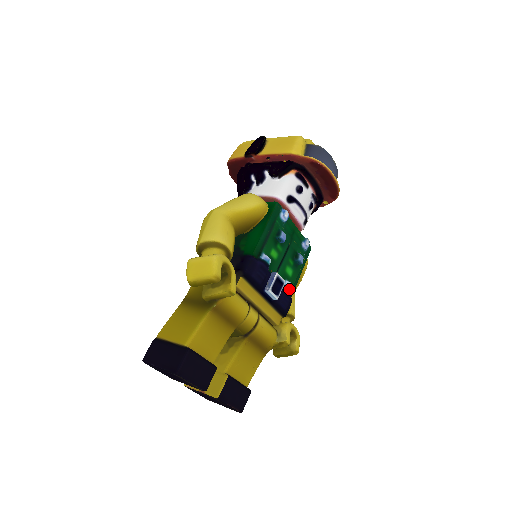
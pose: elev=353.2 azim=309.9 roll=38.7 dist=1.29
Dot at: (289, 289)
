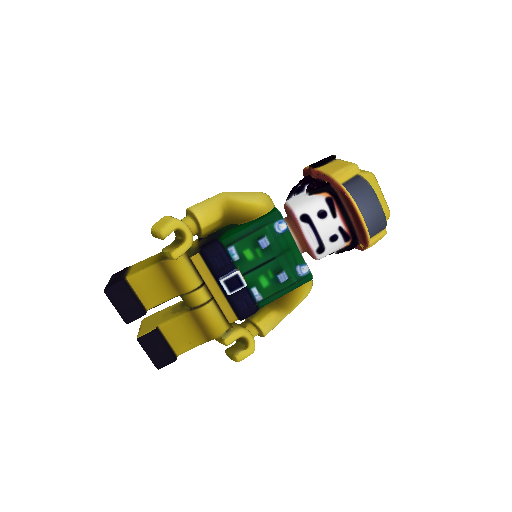
Dot at: (252, 296)
